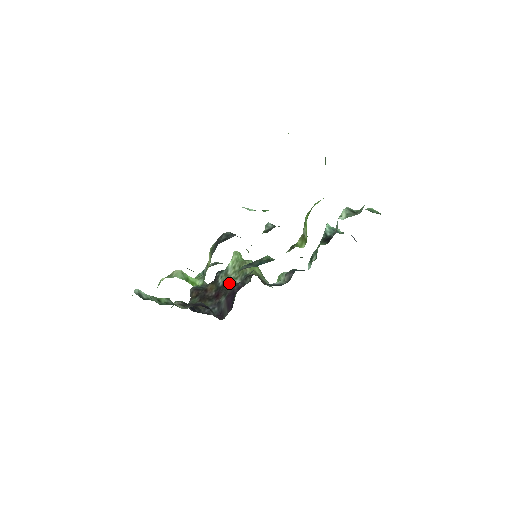
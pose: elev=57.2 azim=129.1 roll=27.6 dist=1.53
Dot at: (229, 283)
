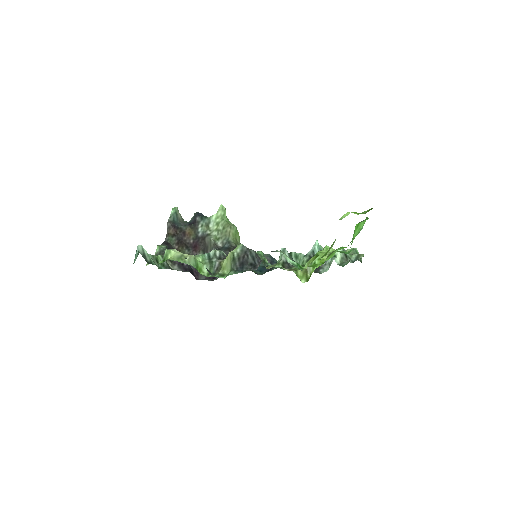
Dot at: (212, 243)
